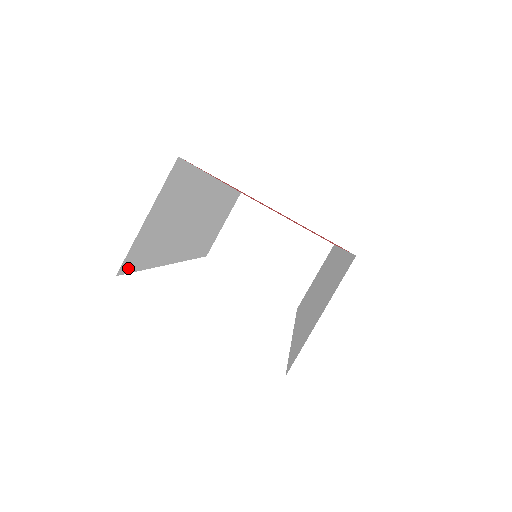
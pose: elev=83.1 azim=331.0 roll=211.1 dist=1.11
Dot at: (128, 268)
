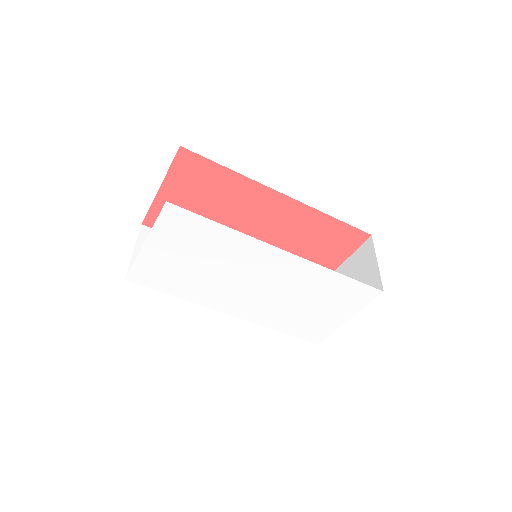
Dot at: (139, 281)
